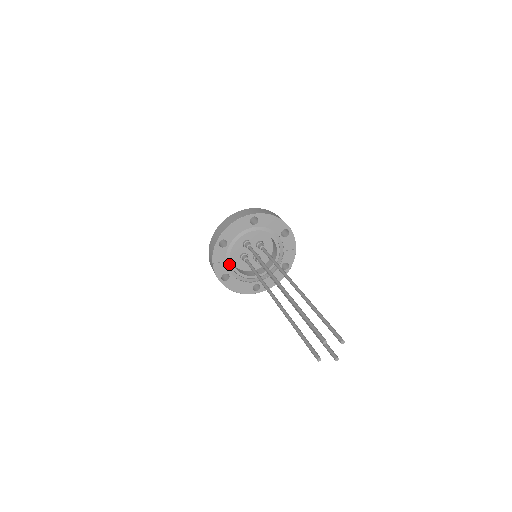
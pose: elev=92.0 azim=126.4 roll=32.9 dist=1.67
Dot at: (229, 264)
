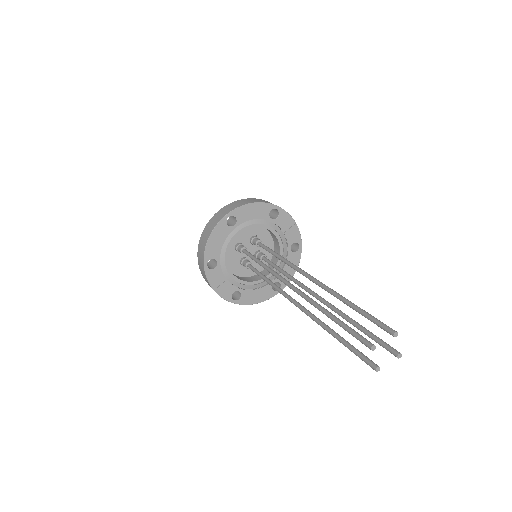
Dot at: (232, 280)
